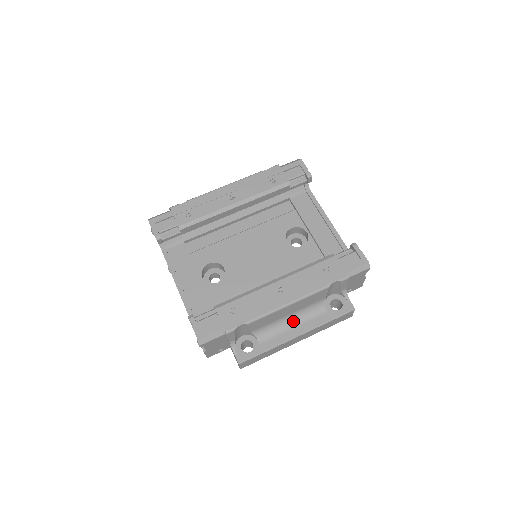
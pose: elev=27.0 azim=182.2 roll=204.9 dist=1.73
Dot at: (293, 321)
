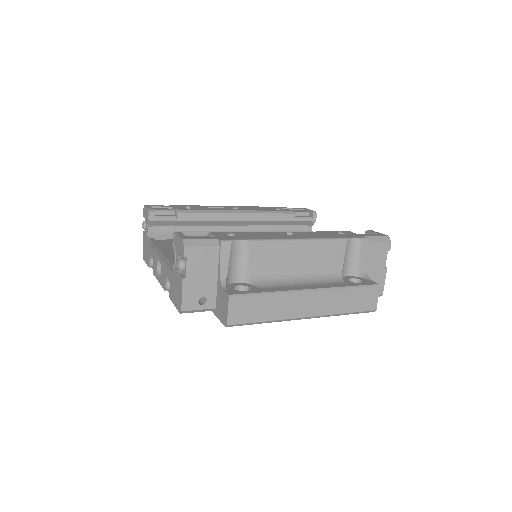
Dot at: (303, 280)
